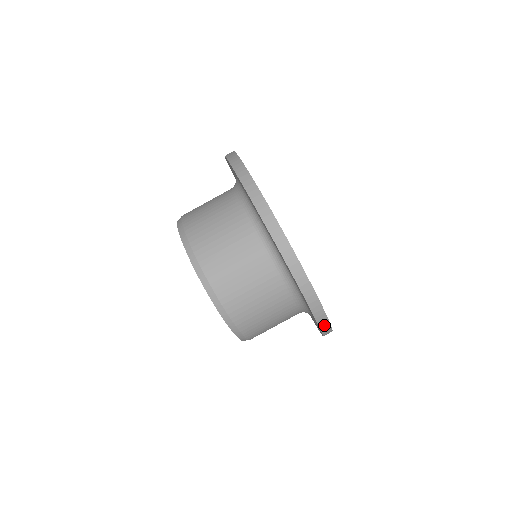
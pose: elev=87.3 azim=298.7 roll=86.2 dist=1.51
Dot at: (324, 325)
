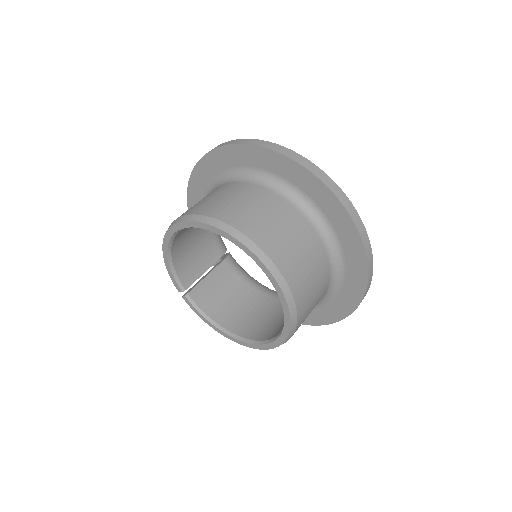
Dot at: occluded
